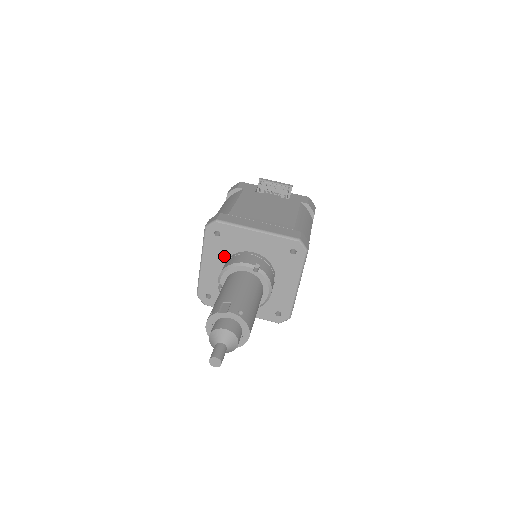
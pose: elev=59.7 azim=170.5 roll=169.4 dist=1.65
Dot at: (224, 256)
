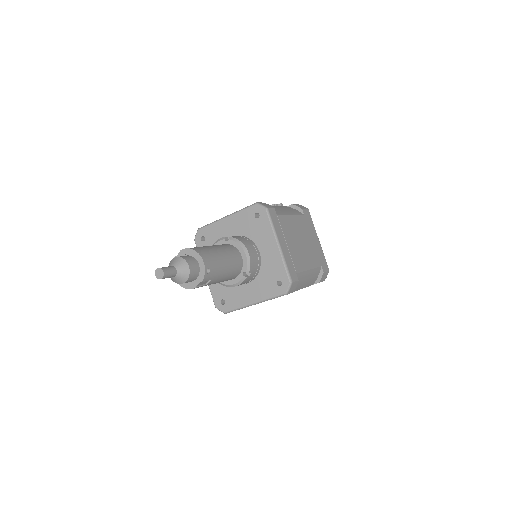
Dot at: occluded
